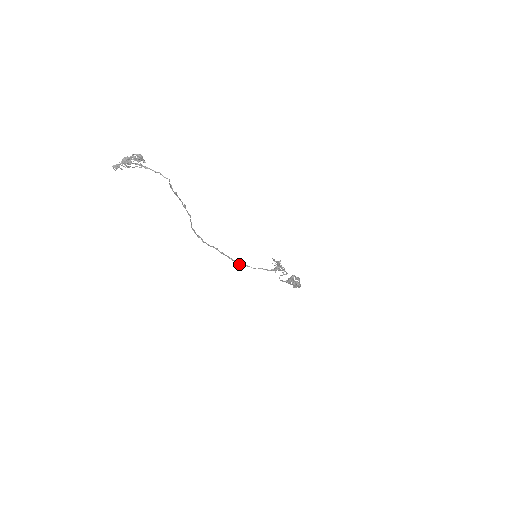
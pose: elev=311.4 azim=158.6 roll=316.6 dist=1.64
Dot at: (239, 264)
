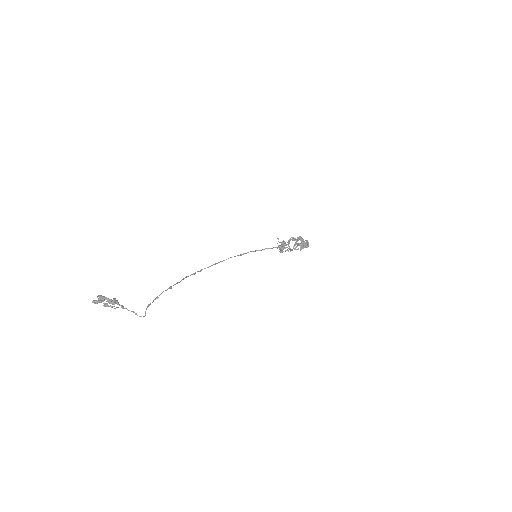
Dot at: occluded
